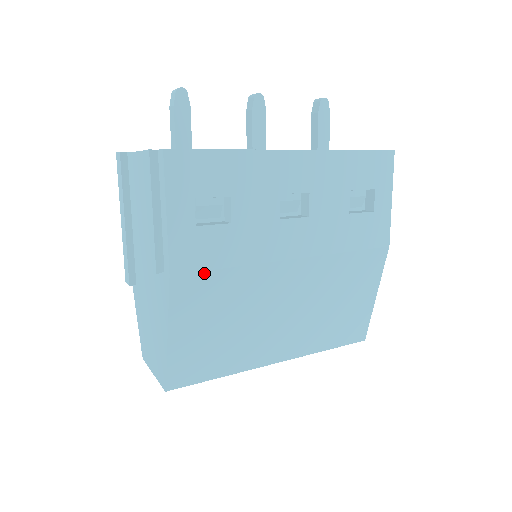
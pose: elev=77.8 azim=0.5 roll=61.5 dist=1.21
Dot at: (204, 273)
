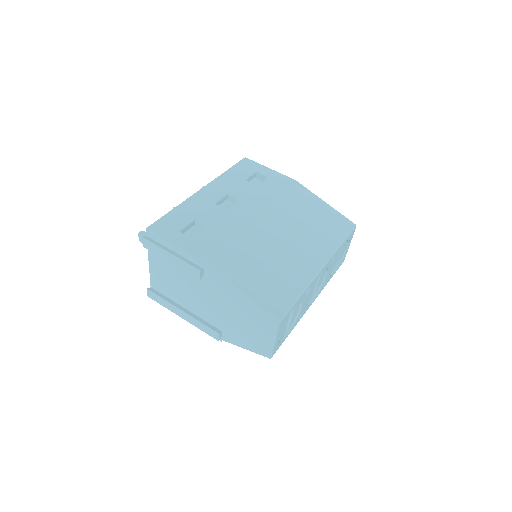
Dot at: (220, 250)
